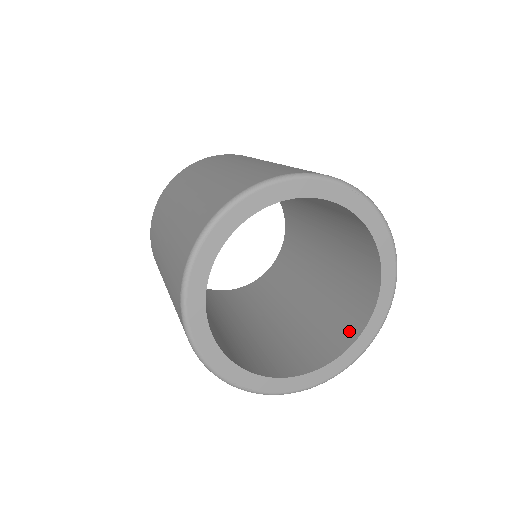
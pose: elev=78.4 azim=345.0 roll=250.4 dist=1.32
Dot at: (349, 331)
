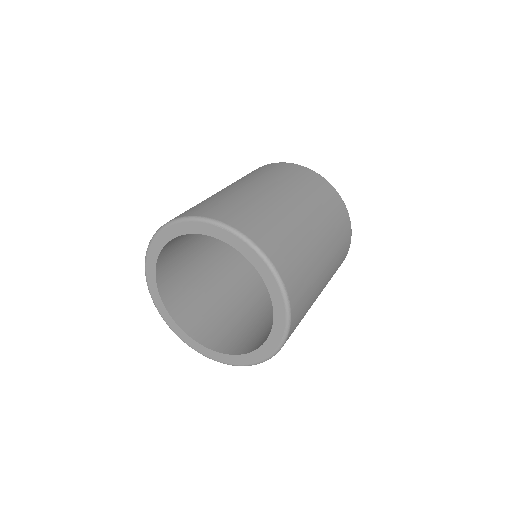
Dot at: occluded
